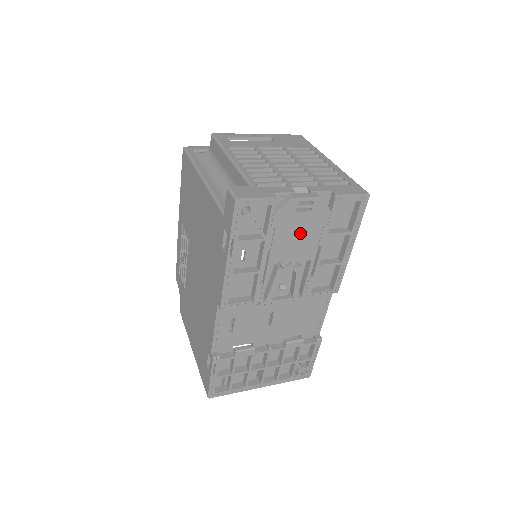
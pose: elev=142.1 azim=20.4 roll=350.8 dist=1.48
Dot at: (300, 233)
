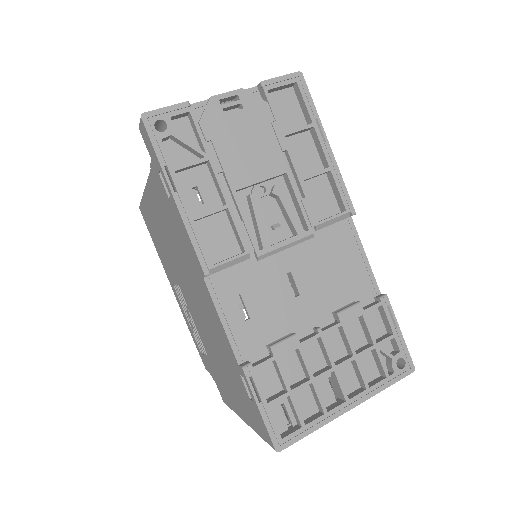
Dot at: (247, 140)
